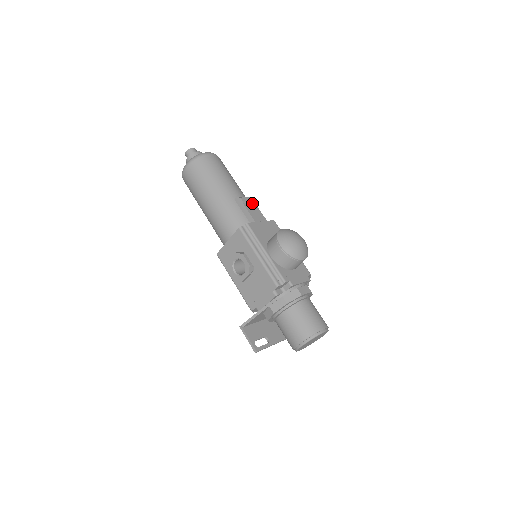
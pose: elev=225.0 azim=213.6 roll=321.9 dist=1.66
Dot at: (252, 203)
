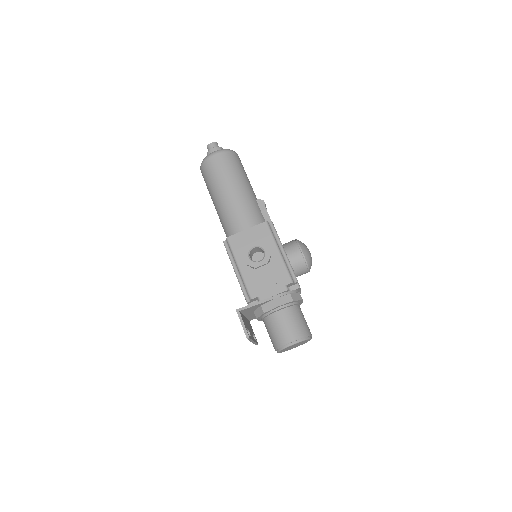
Dot at: occluded
